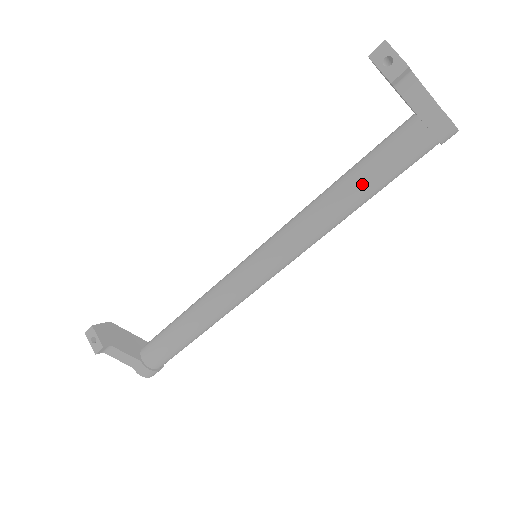
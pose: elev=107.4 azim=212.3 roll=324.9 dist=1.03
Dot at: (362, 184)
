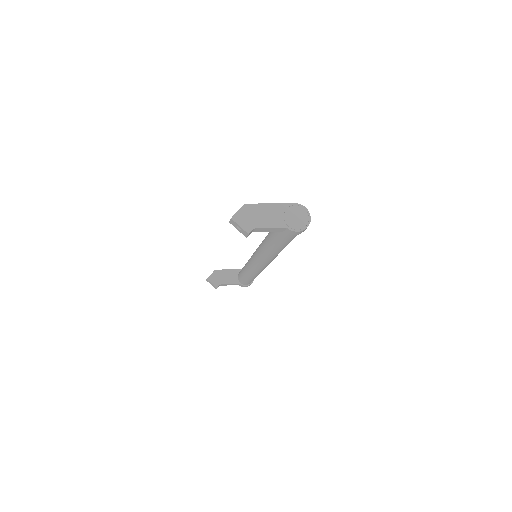
Dot at: (277, 246)
